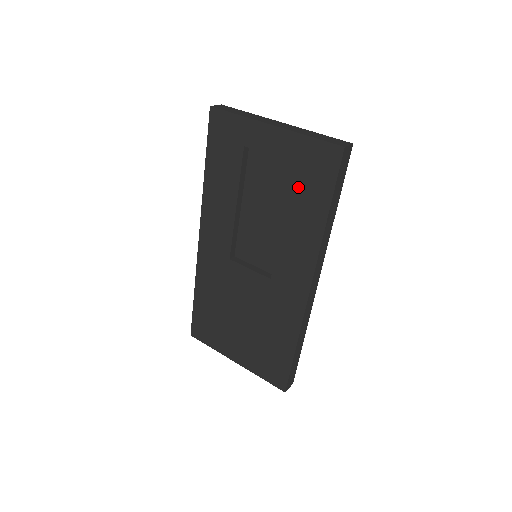
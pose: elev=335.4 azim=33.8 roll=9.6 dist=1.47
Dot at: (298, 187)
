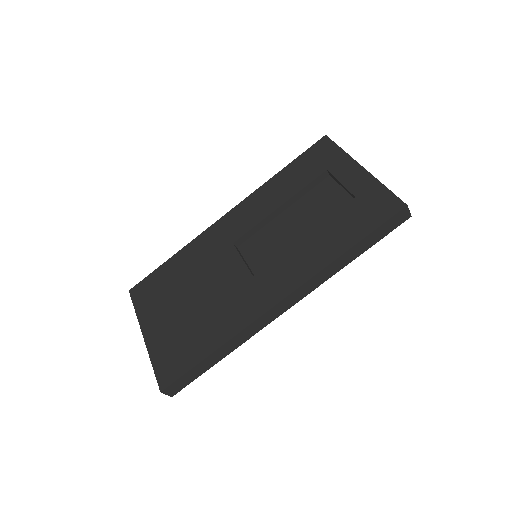
Dot at: (344, 216)
